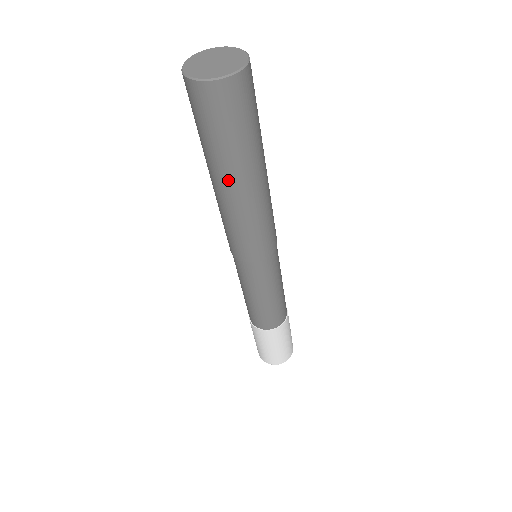
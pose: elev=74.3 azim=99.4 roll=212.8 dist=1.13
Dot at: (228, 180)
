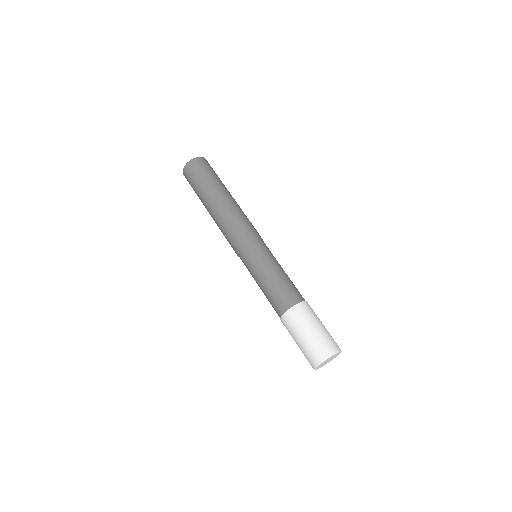
Dot at: (210, 199)
